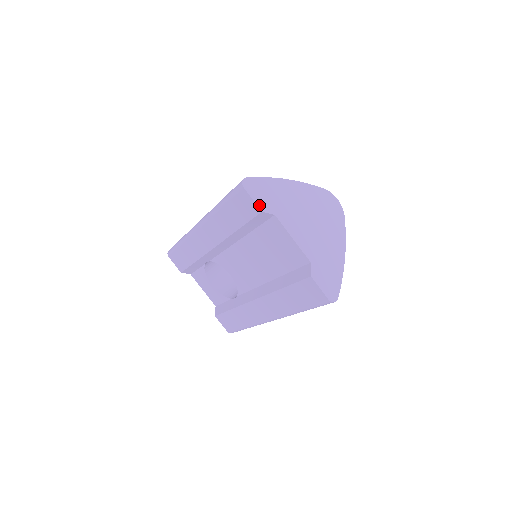
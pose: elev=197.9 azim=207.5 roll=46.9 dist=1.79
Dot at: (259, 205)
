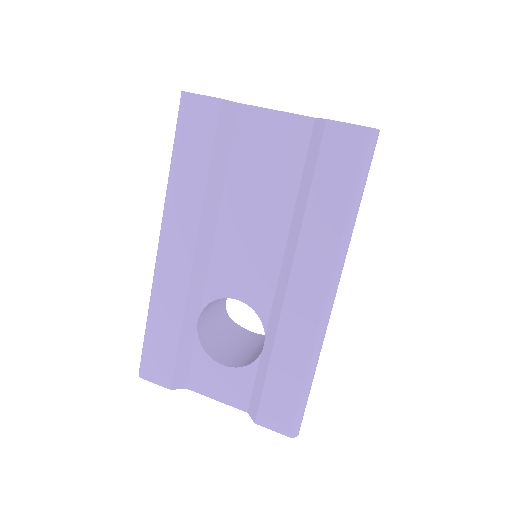
Dot at: (214, 97)
